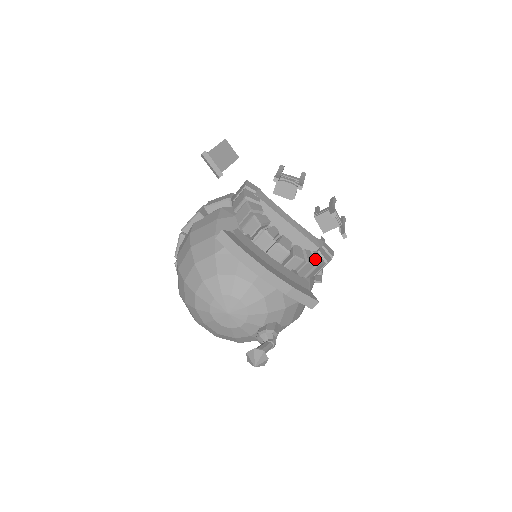
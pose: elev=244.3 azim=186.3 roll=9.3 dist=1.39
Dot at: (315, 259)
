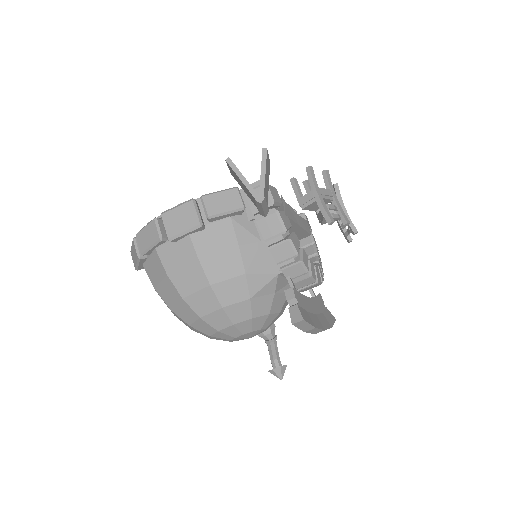
Dot at: occluded
